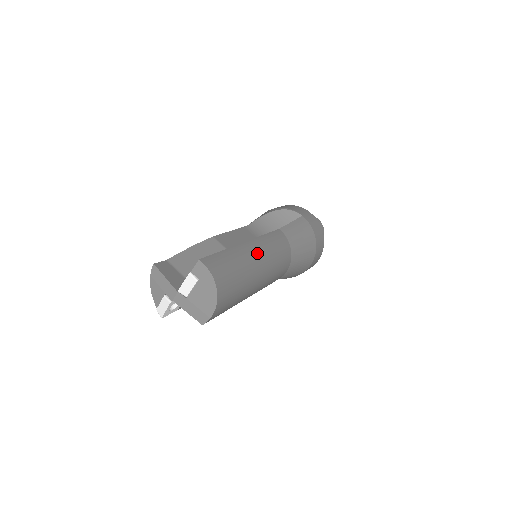
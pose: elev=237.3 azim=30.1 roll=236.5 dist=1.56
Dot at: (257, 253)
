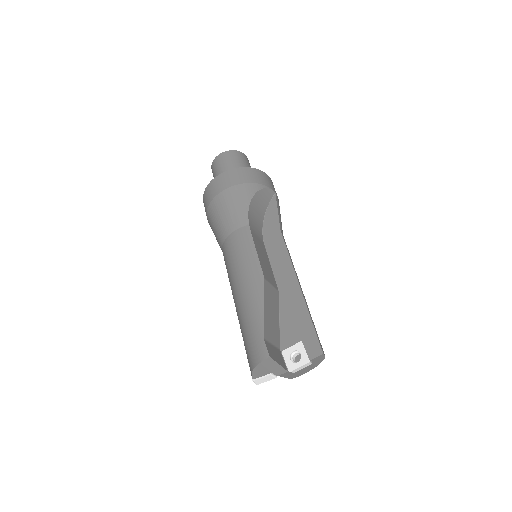
Dot at: occluded
